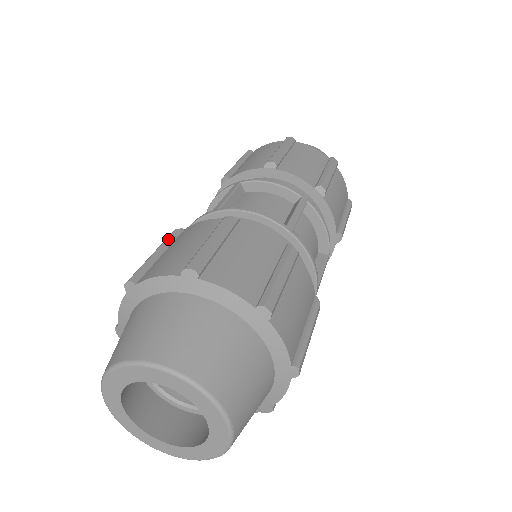
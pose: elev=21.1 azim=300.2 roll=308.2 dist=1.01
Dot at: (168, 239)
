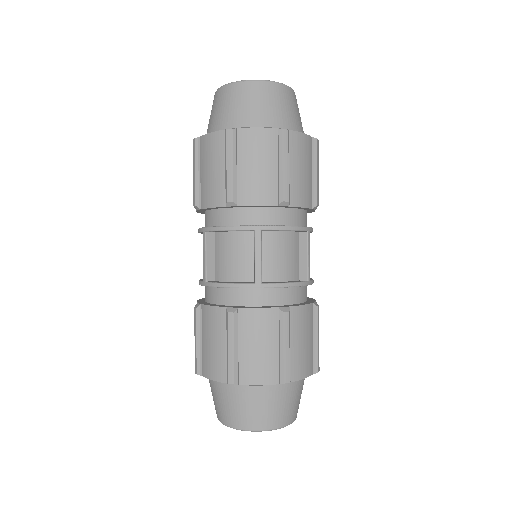
Dot at: (235, 328)
